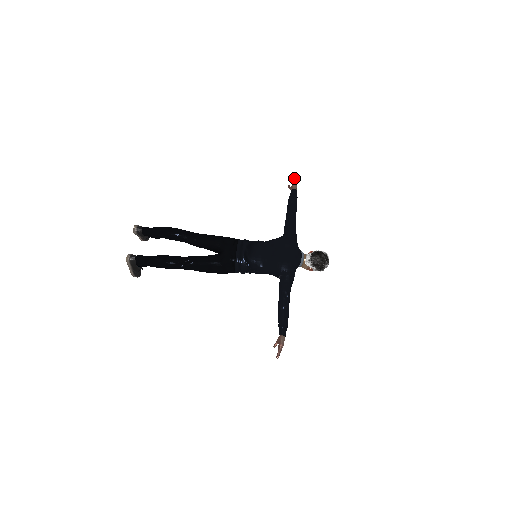
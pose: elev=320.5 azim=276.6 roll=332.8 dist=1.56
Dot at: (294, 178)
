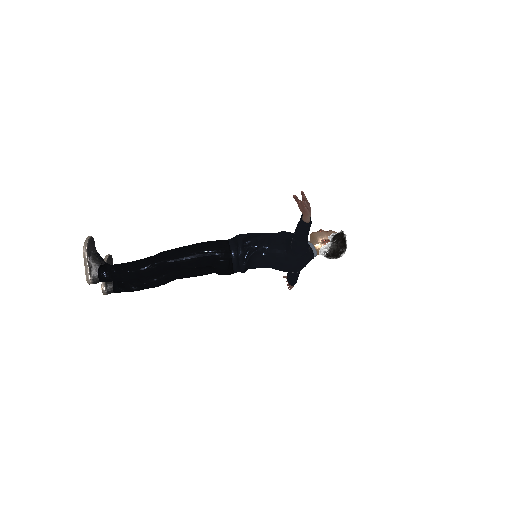
Dot at: (307, 214)
